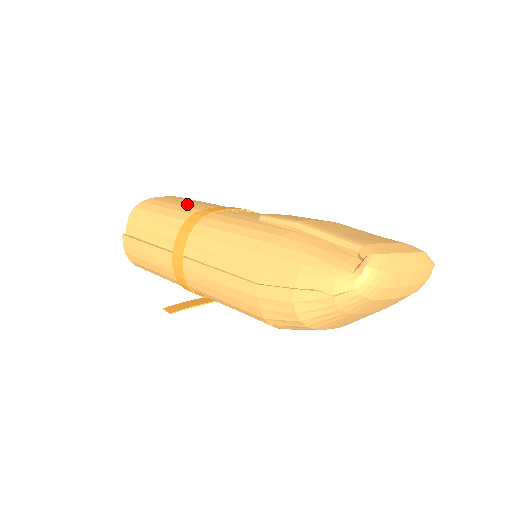
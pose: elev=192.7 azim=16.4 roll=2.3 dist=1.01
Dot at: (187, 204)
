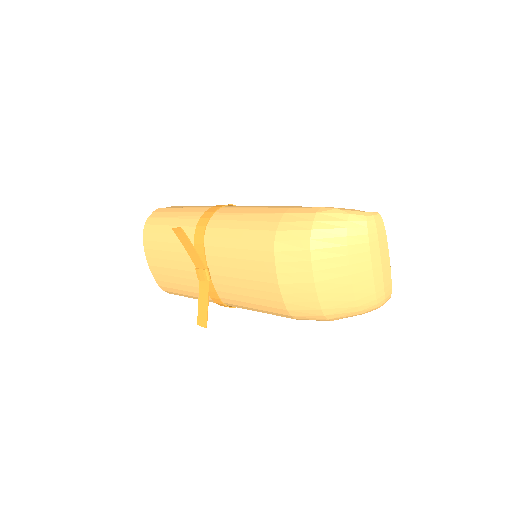
Dot at: occluded
